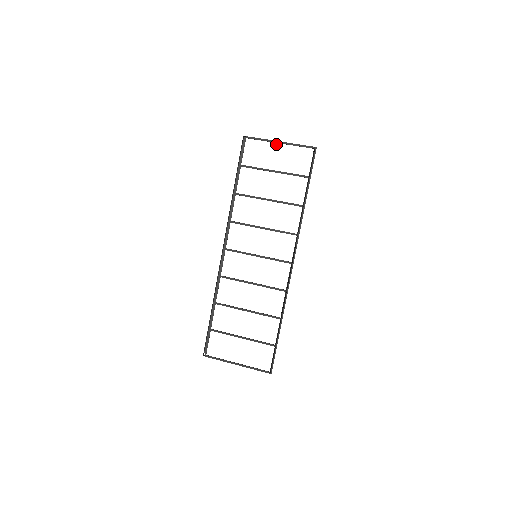
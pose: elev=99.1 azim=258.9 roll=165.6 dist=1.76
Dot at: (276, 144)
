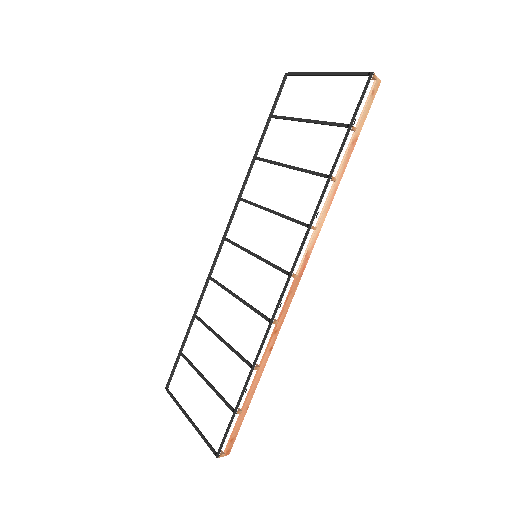
Dot at: (320, 77)
